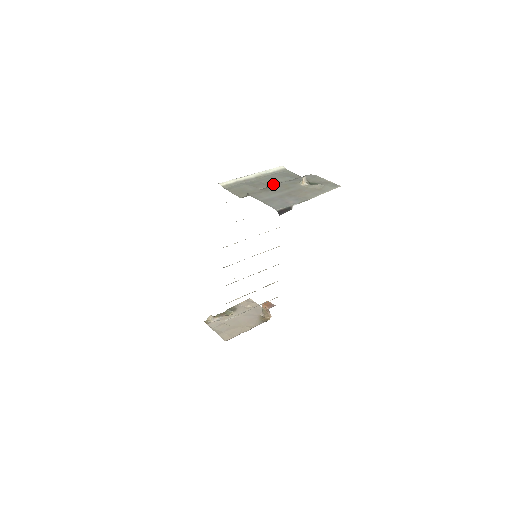
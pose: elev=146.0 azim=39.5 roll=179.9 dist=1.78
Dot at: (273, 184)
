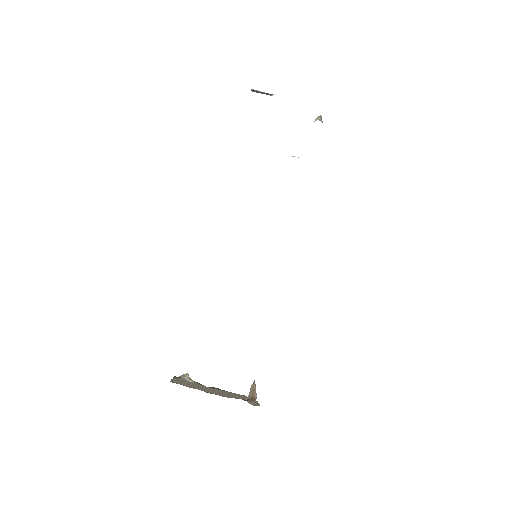
Dot at: occluded
